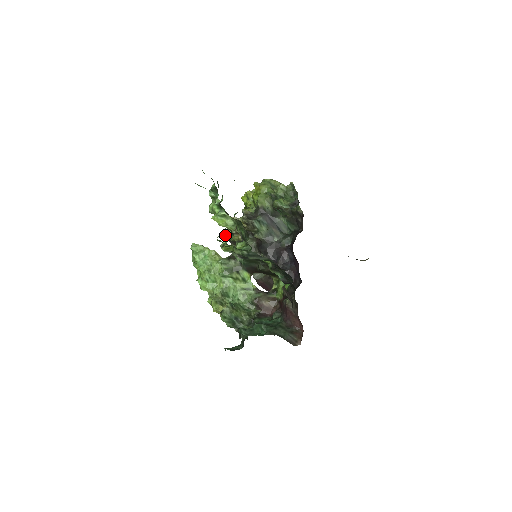
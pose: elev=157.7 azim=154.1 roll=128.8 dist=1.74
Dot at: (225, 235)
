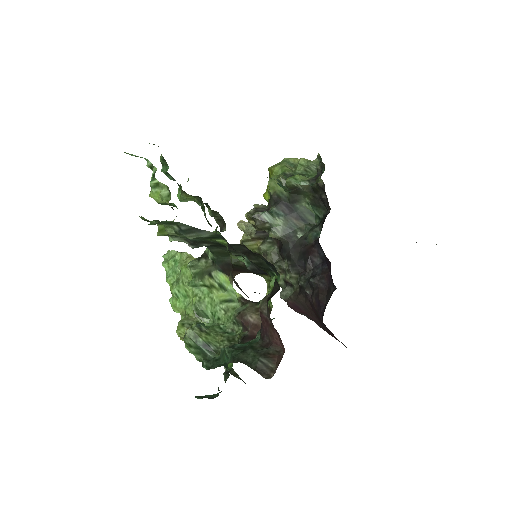
Dot at: occluded
